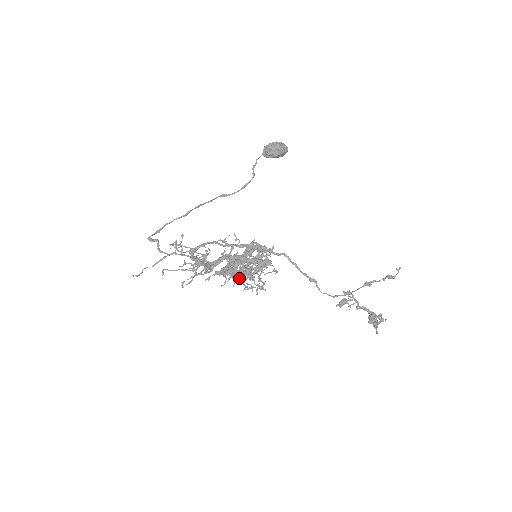
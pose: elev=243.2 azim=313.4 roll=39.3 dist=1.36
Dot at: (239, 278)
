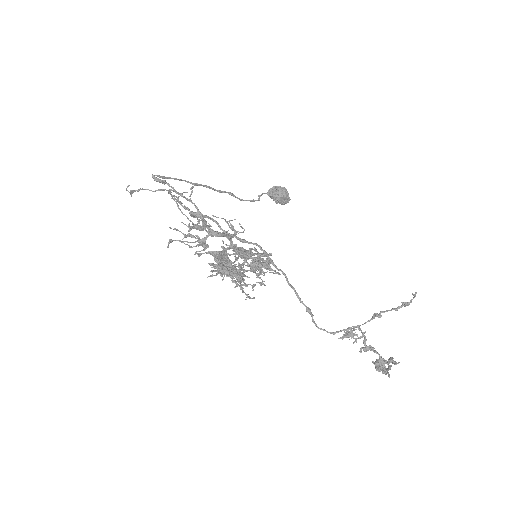
Dot at: occluded
